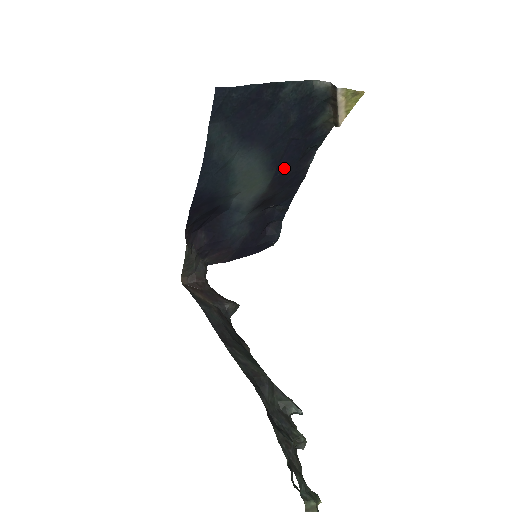
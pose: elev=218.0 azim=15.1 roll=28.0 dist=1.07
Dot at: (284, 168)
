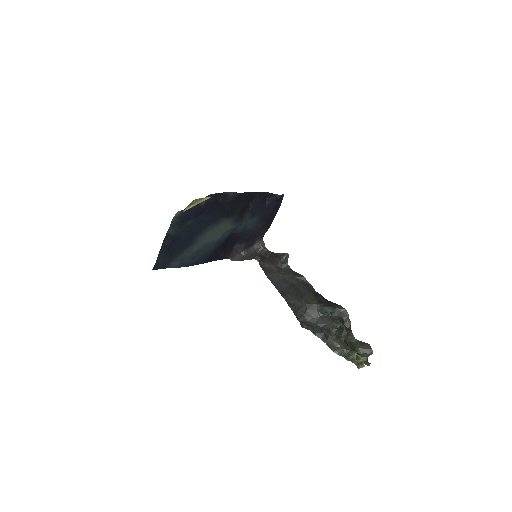
Dot at: (223, 212)
